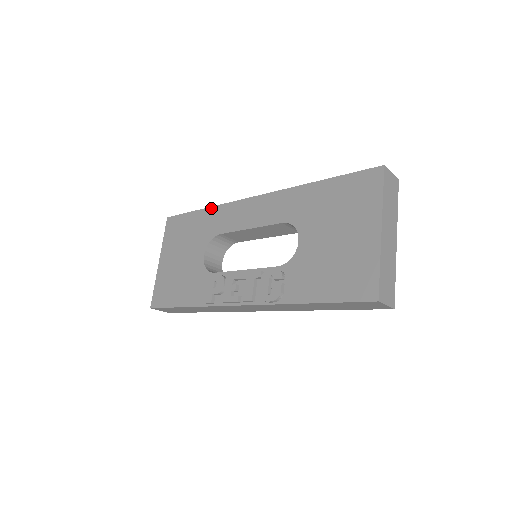
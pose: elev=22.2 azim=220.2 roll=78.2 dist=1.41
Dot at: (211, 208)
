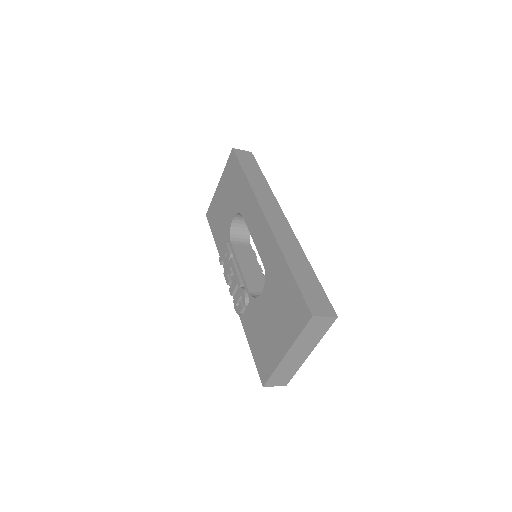
Dot at: (248, 184)
